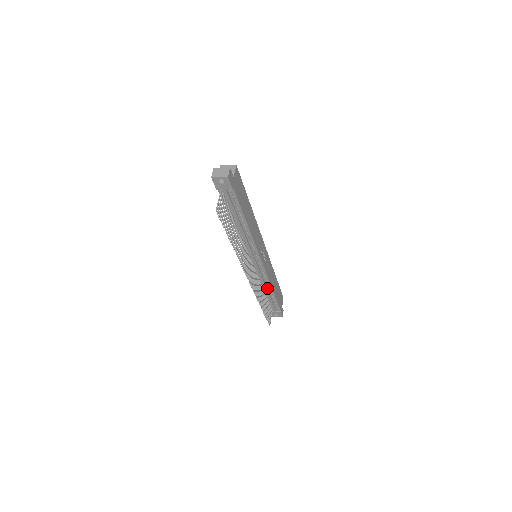
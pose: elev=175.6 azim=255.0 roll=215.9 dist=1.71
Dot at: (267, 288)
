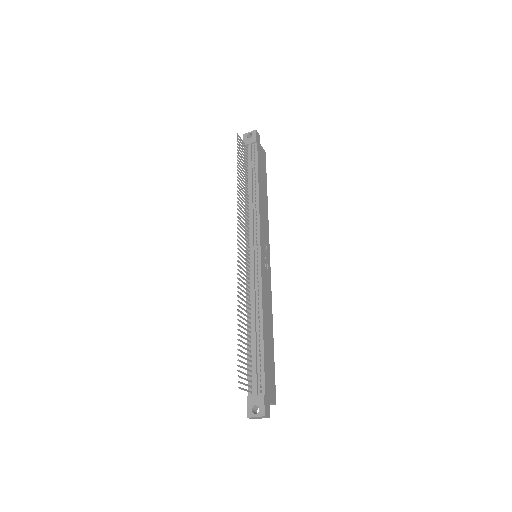
Dot at: (256, 317)
